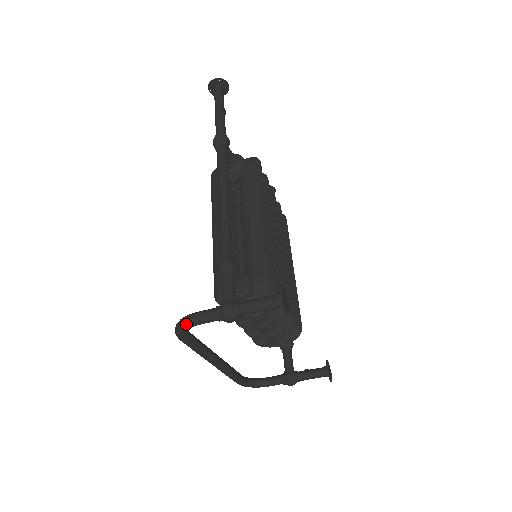
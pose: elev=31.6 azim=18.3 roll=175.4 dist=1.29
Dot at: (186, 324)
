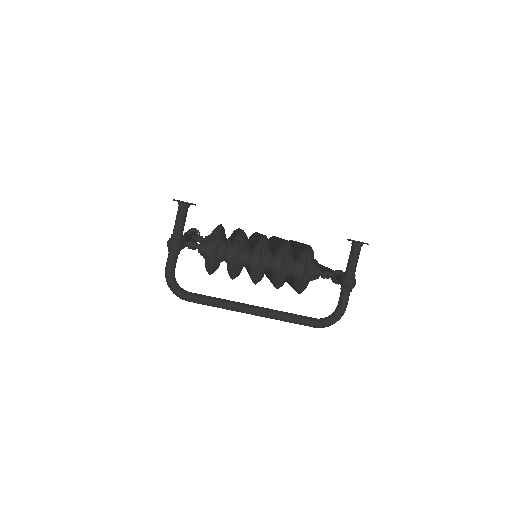
Dot at: (166, 278)
